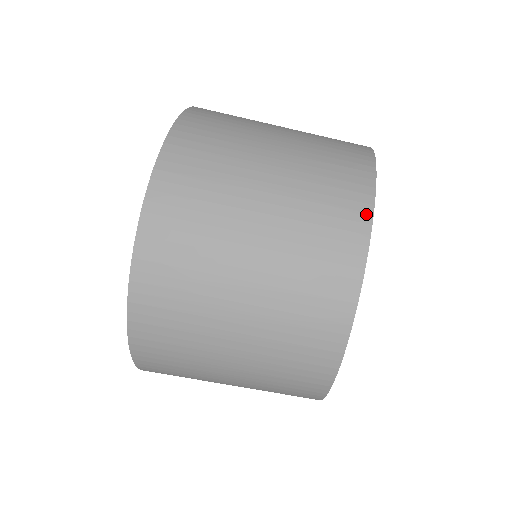
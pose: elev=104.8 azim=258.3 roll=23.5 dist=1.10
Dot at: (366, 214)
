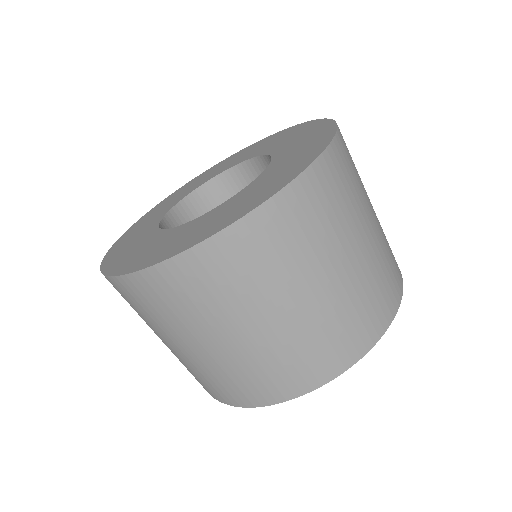
Dot at: (395, 309)
